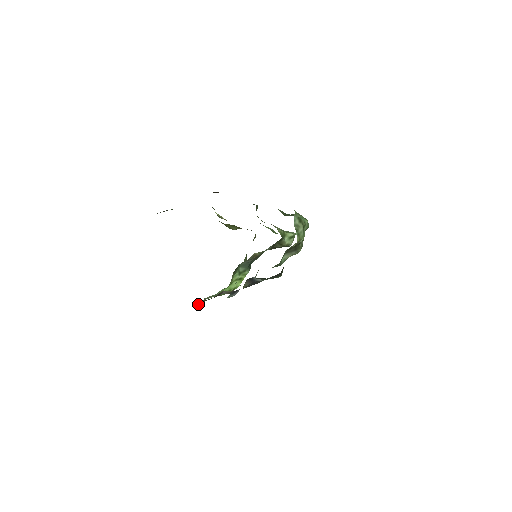
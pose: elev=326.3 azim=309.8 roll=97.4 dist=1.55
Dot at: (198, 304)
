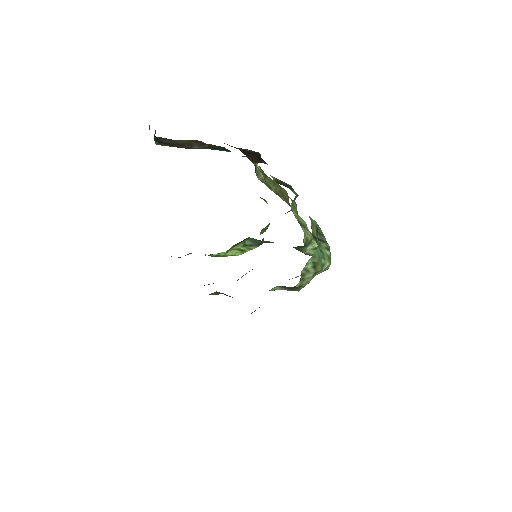
Dot at: occluded
